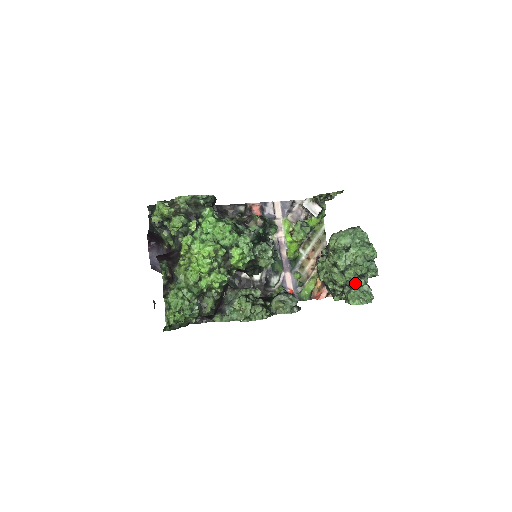
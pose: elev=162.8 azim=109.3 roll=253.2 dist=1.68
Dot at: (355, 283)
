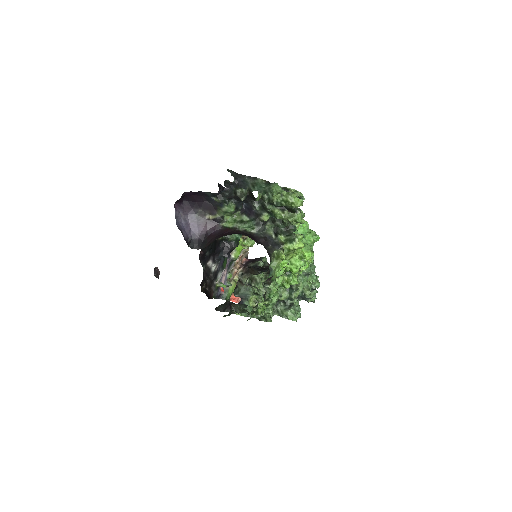
Dot at: (294, 302)
